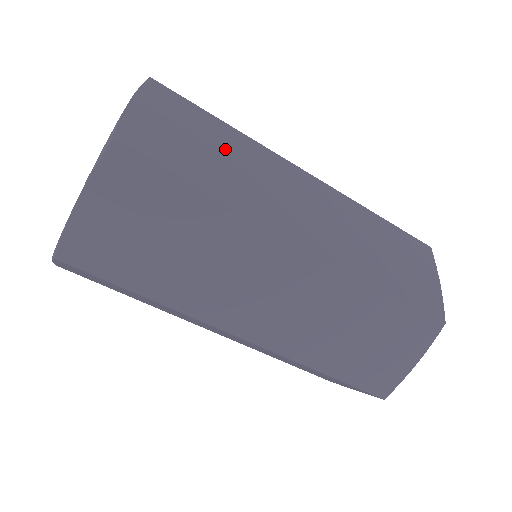
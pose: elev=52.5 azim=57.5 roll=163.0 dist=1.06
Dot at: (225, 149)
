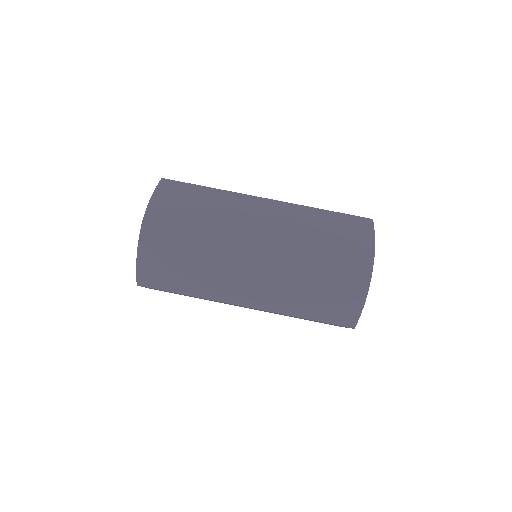
Dot at: occluded
